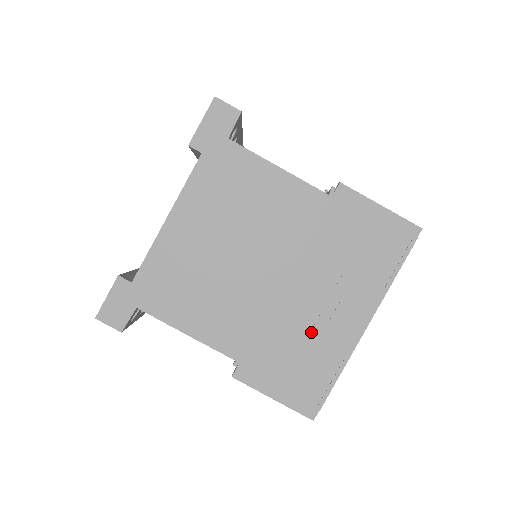
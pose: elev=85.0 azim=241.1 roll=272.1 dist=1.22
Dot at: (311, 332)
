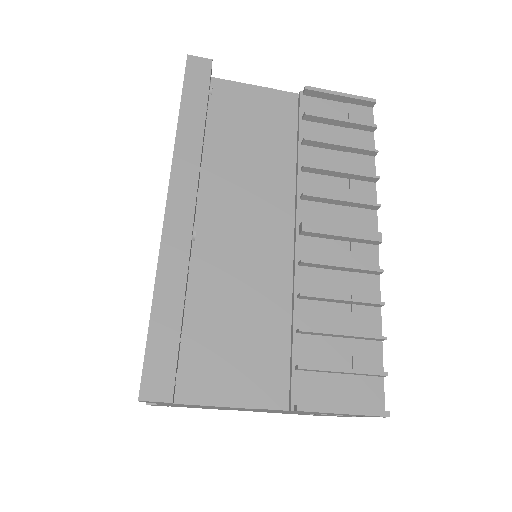
Dot at: occluded
